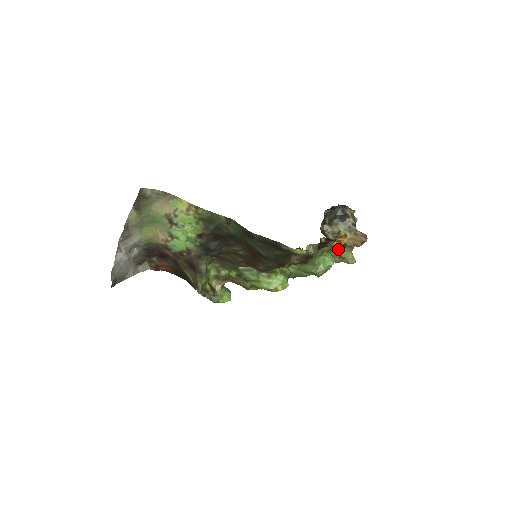
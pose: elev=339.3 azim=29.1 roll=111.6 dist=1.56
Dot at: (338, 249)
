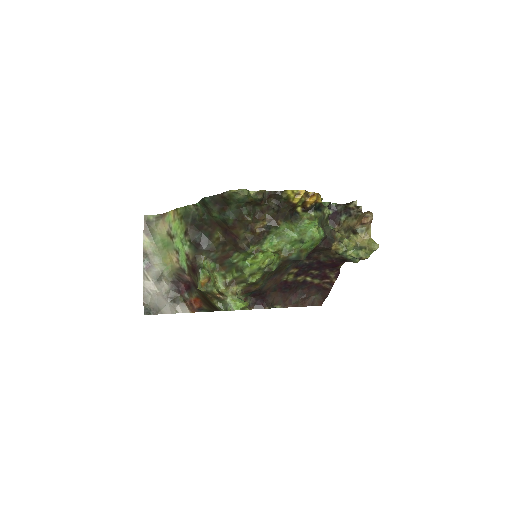
Dot at: (352, 239)
